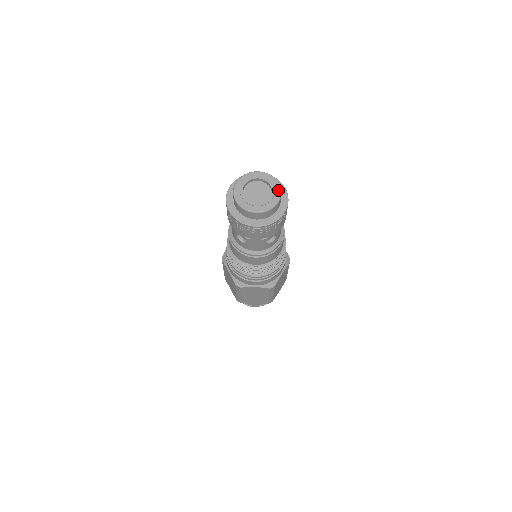
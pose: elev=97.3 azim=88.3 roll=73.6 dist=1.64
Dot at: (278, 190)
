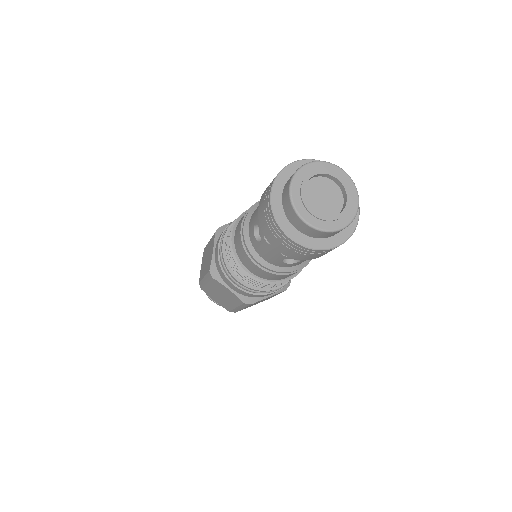
Dot at: (352, 214)
